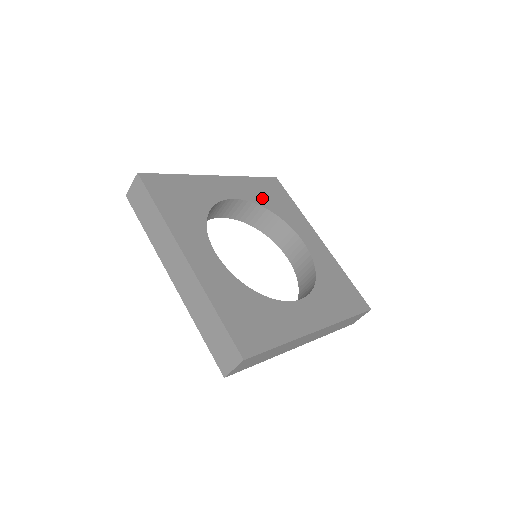
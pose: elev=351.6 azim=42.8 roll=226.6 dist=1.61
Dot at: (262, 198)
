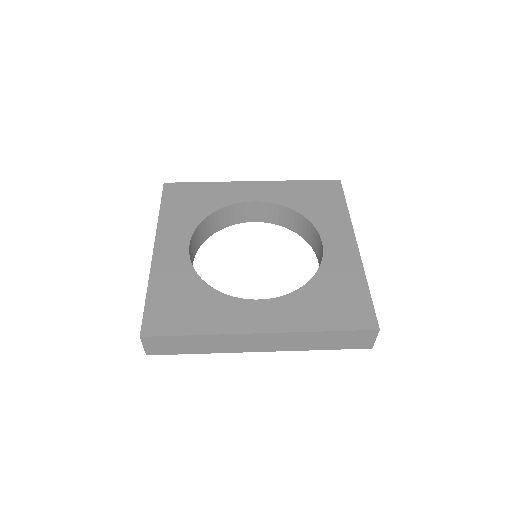
Dot at: (297, 200)
